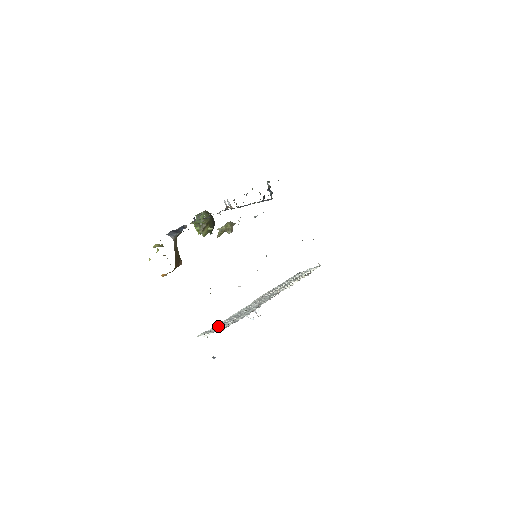
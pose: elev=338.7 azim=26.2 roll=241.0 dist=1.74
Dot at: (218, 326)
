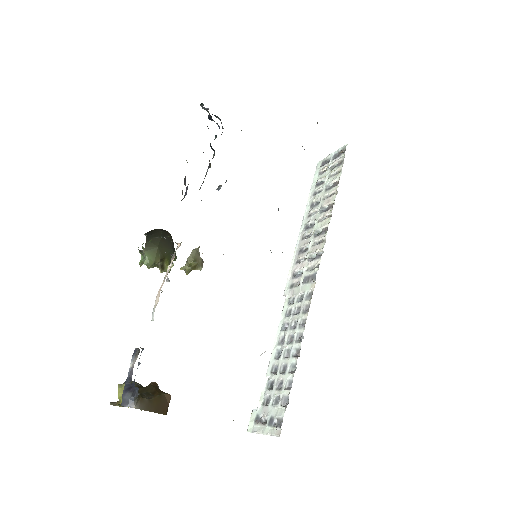
Dot at: (265, 399)
